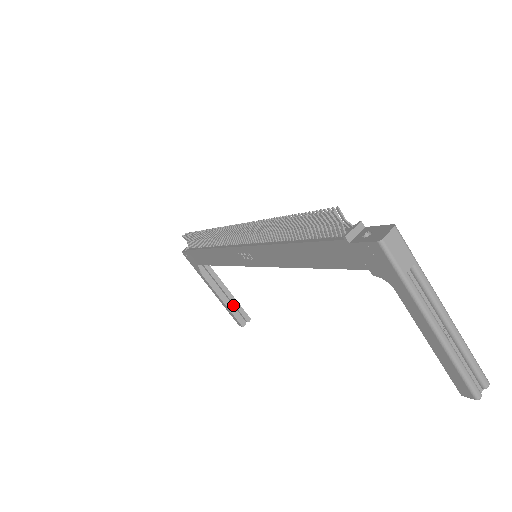
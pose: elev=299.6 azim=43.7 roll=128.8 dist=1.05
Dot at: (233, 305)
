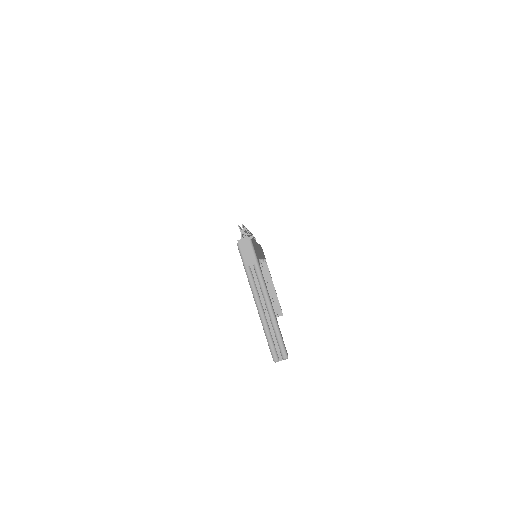
Dot at: (275, 300)
